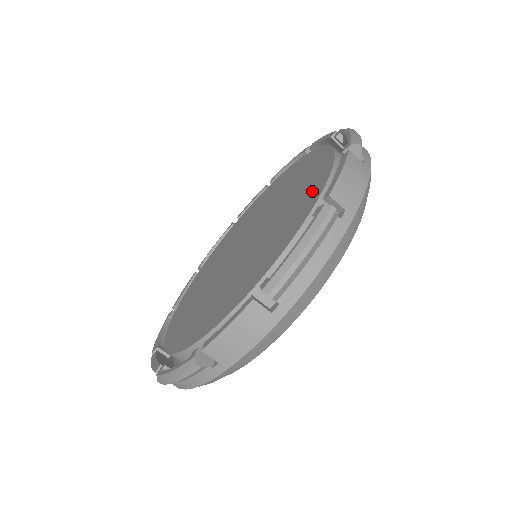
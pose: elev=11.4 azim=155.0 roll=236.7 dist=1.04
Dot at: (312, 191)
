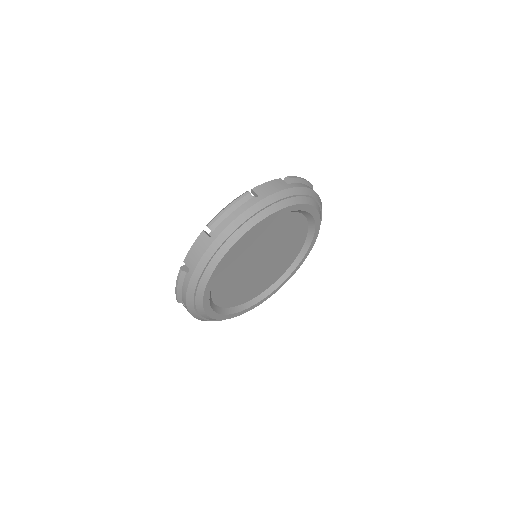
Dot at: occluded
